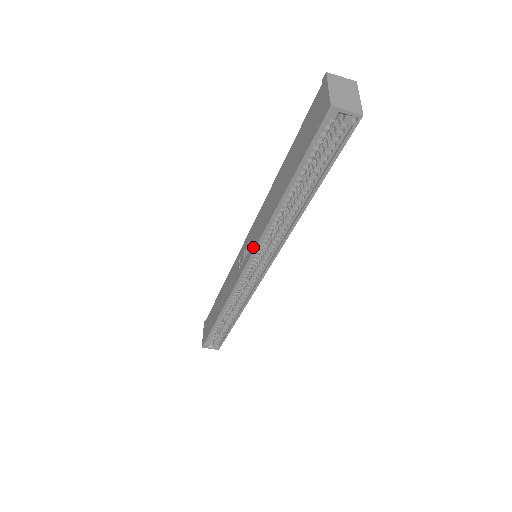
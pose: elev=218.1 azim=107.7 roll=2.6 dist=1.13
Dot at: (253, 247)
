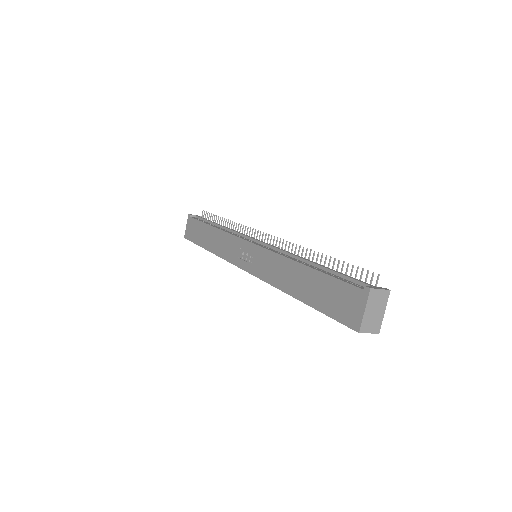
Dot at: (258, 274)
